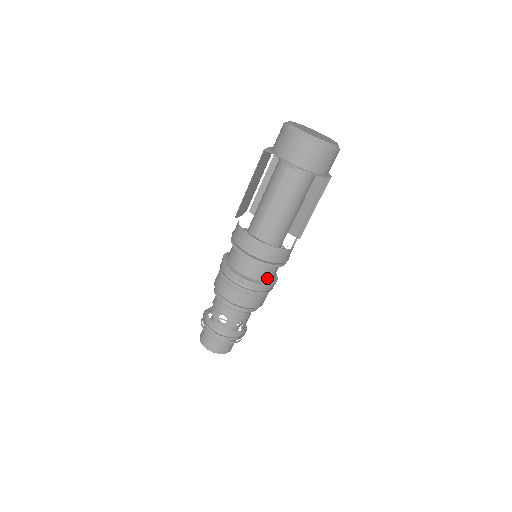
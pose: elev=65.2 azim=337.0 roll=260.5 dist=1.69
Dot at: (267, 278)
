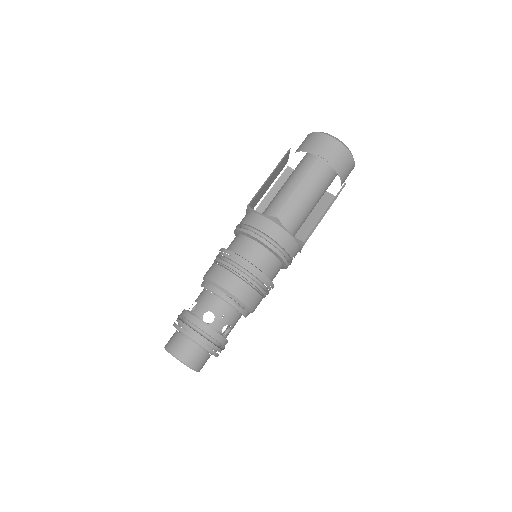
Dot at: (270, 274)
